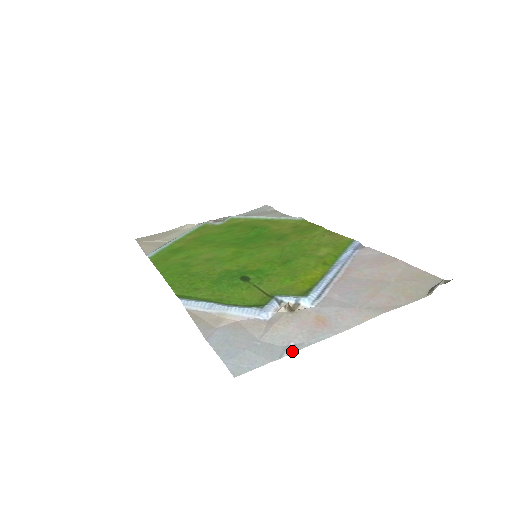
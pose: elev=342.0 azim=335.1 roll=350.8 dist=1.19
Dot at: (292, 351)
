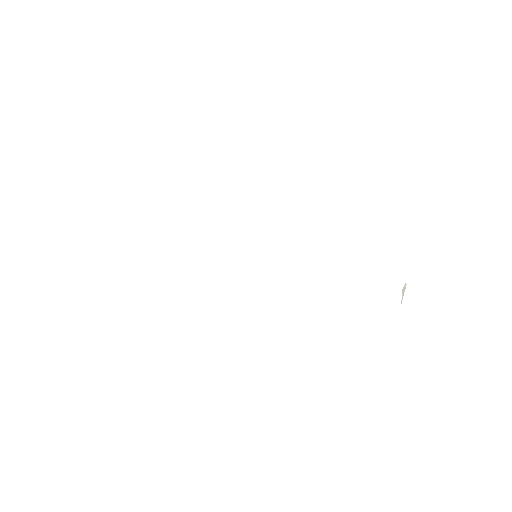
Dot at: occluded
